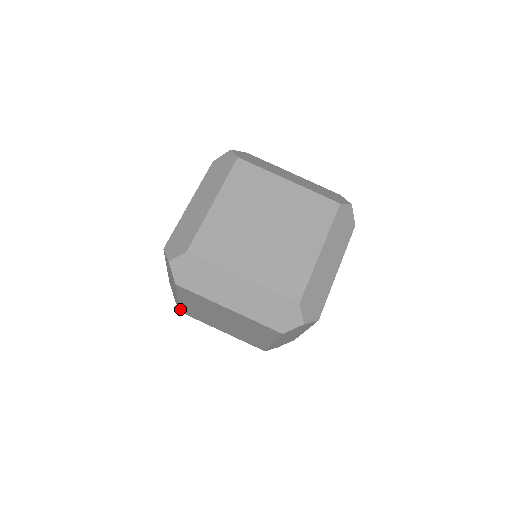
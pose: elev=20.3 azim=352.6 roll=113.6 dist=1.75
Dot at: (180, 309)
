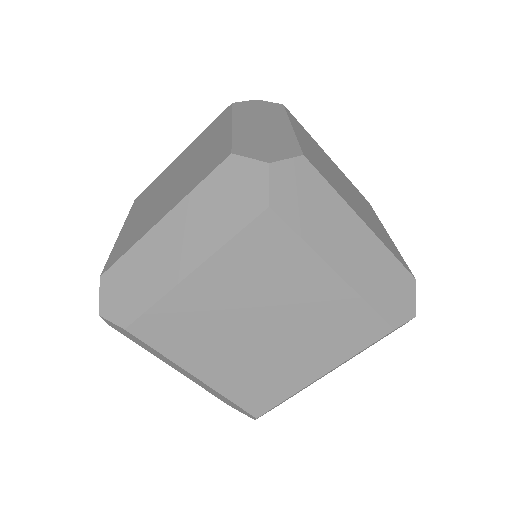
Dot at: occluded
